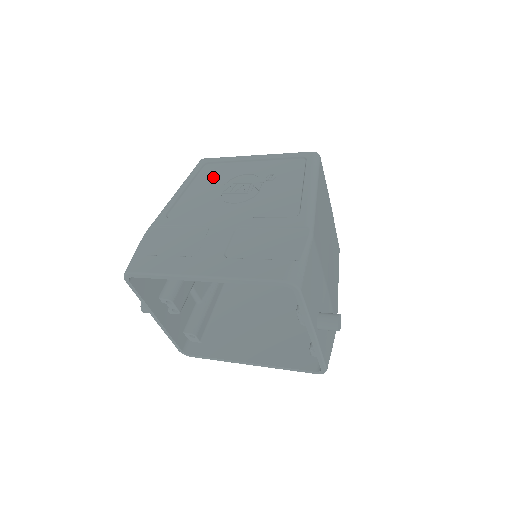
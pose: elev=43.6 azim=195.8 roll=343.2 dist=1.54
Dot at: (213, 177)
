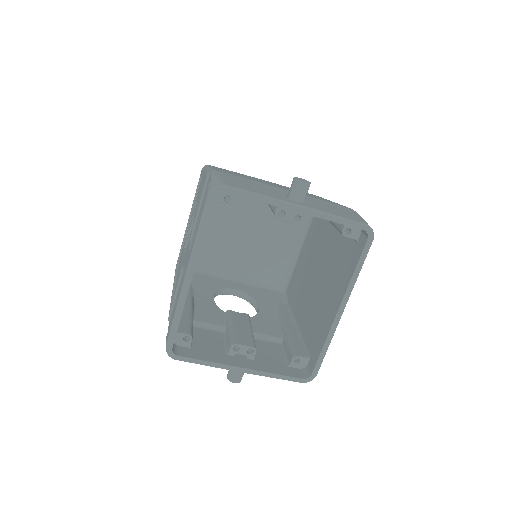
Dot at: occluded
